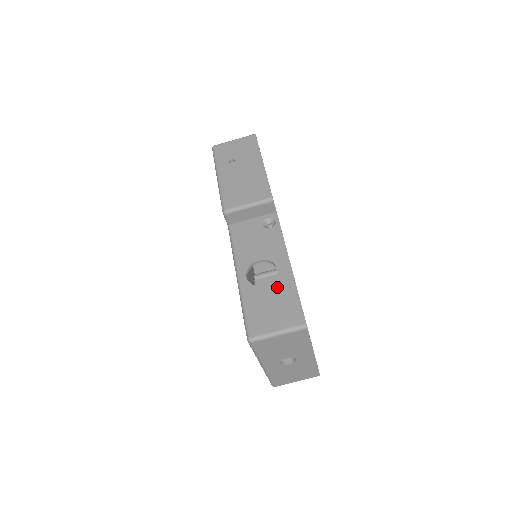
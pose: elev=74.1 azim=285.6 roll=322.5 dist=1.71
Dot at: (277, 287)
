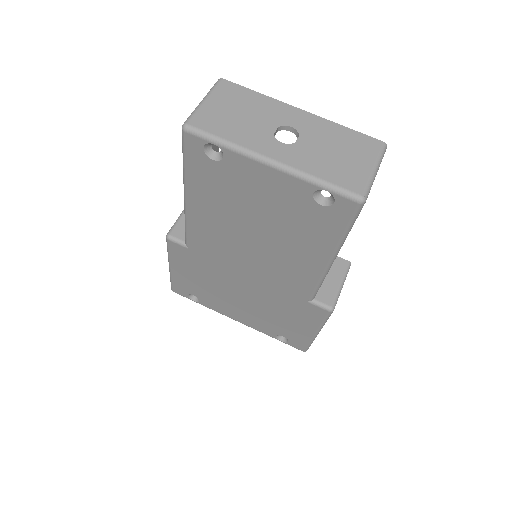
Dot at: occluded
